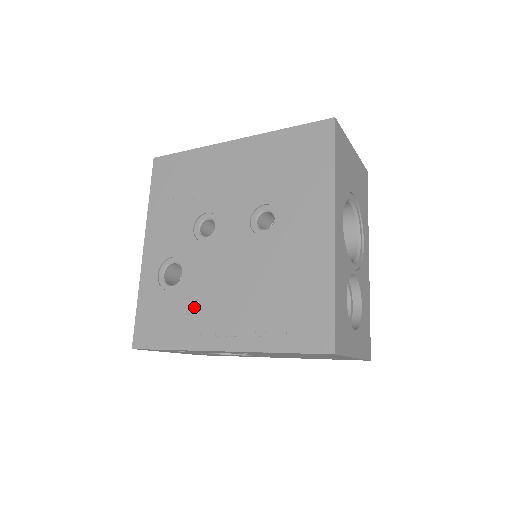
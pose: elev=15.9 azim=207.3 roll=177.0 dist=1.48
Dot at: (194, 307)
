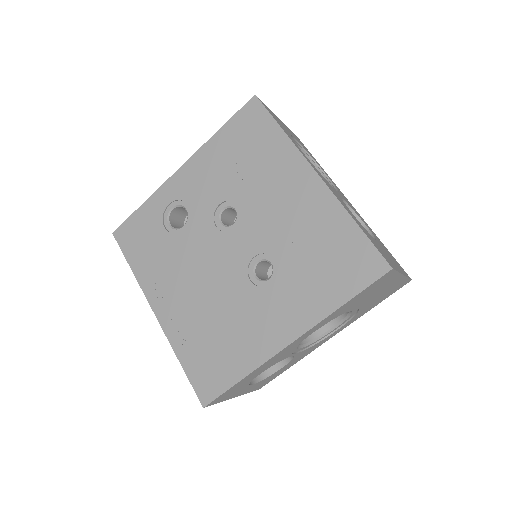
Dot at: (167, 262)
